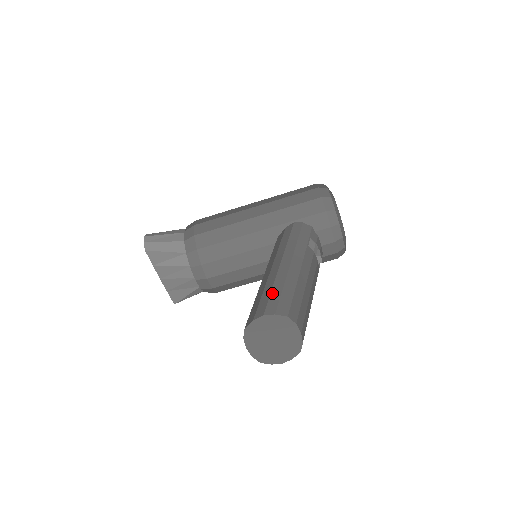
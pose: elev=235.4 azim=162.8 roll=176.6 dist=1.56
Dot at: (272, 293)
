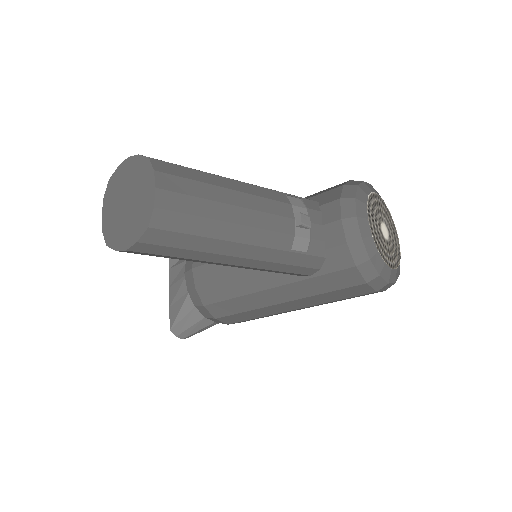
Dot at: occluded
